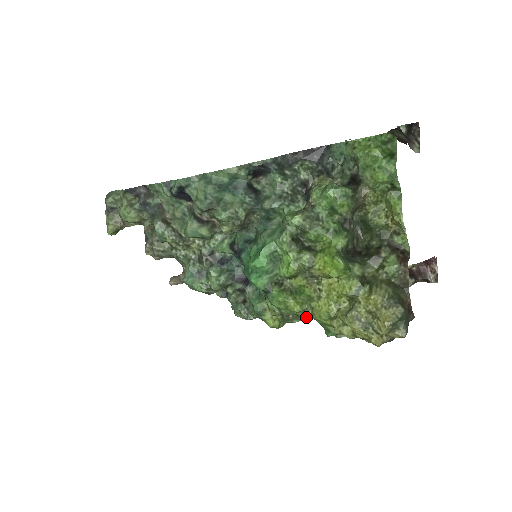
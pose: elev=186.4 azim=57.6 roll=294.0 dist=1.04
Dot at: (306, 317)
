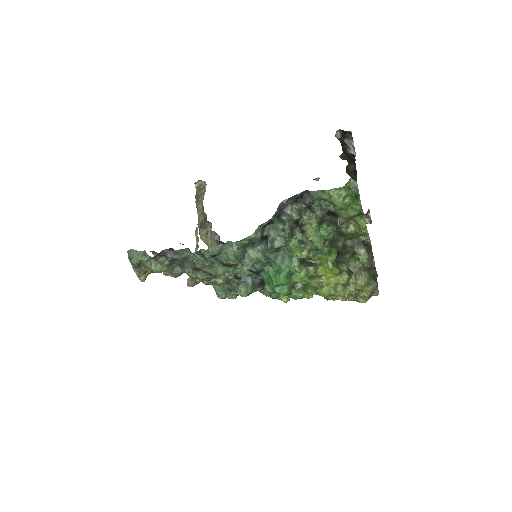
Dot at: occluded
